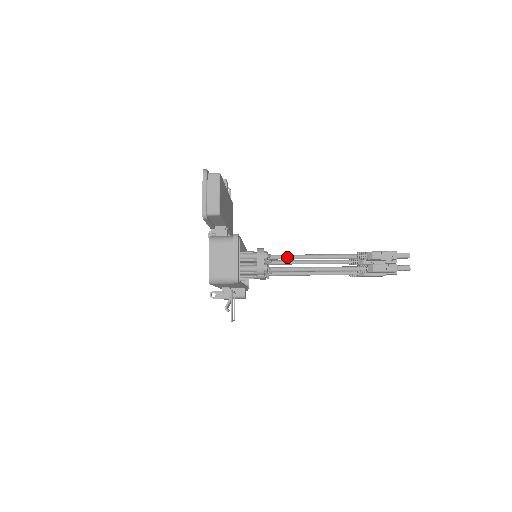
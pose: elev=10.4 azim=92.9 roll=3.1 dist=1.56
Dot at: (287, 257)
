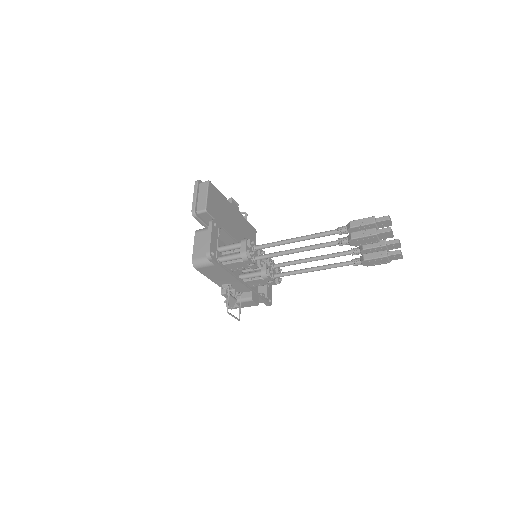
Dot at: (272, 244)
